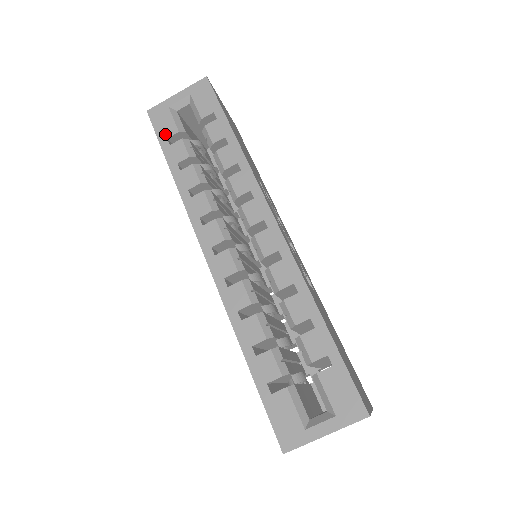
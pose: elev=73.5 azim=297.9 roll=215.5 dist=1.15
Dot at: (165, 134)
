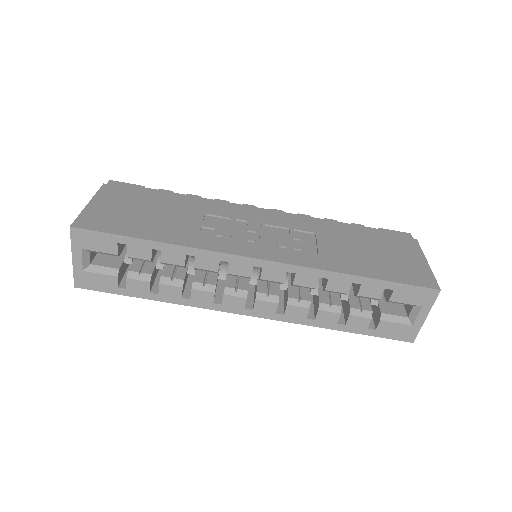
Dot at: (112, 287)
